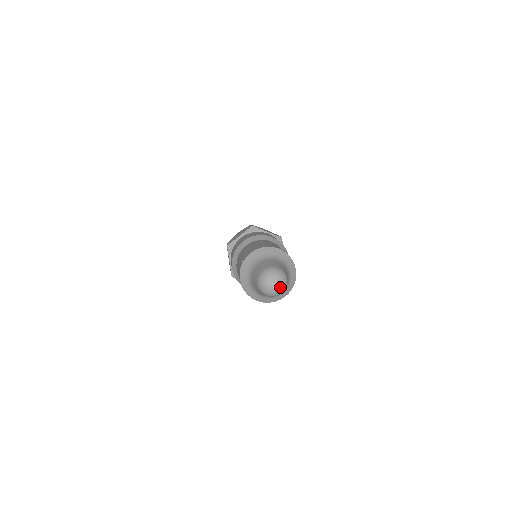
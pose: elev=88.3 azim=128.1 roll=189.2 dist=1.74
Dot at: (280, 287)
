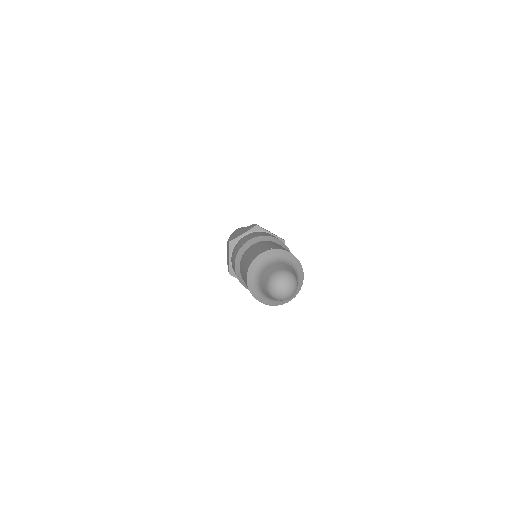
Dot at: (290, 292)
